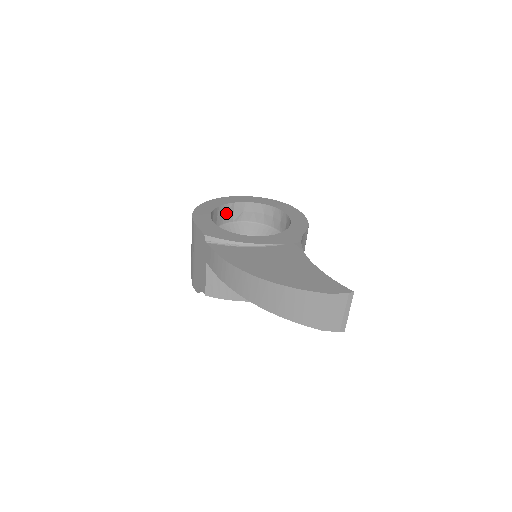
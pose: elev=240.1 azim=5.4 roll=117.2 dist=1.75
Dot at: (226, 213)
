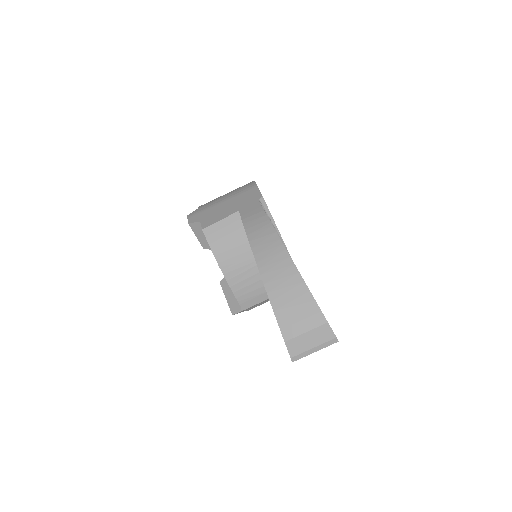
Dot at: occluded
